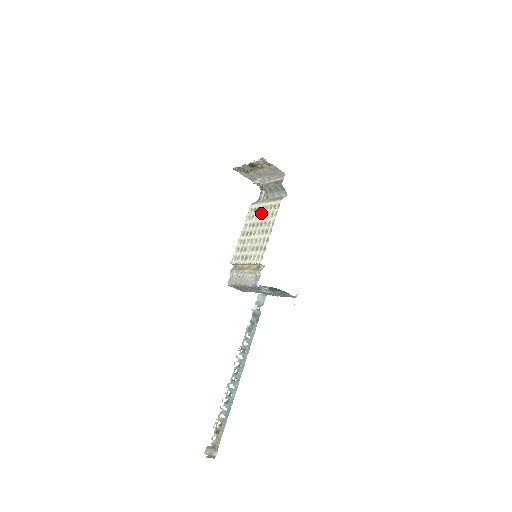
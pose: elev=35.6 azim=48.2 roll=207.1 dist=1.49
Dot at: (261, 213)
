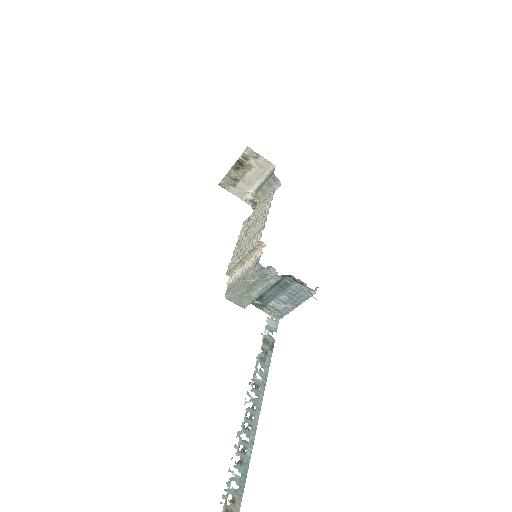
Dot at: (256, 213)
